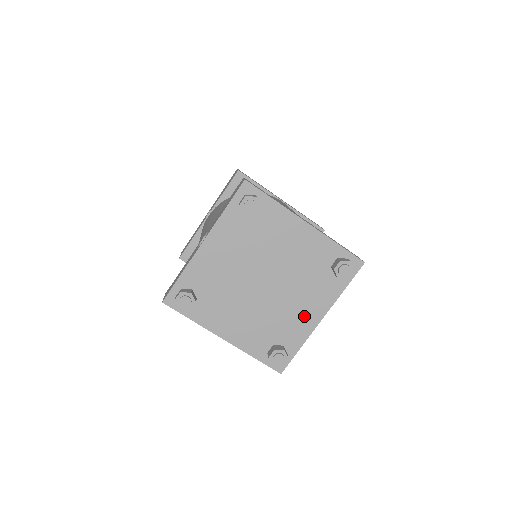
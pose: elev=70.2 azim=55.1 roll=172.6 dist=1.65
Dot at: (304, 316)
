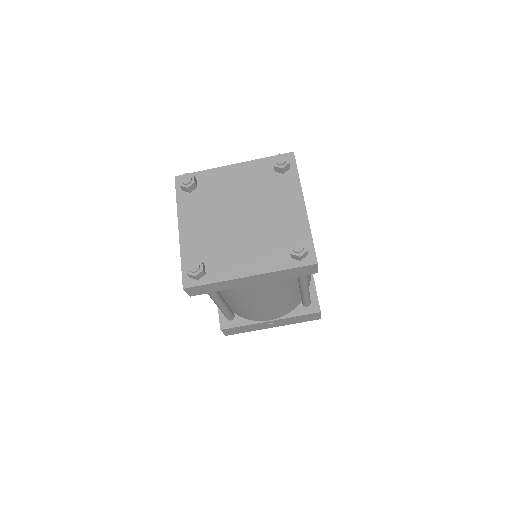
Dot at: (290, 213)
